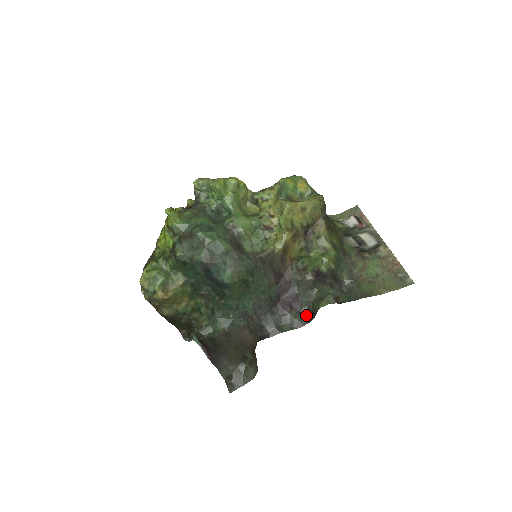
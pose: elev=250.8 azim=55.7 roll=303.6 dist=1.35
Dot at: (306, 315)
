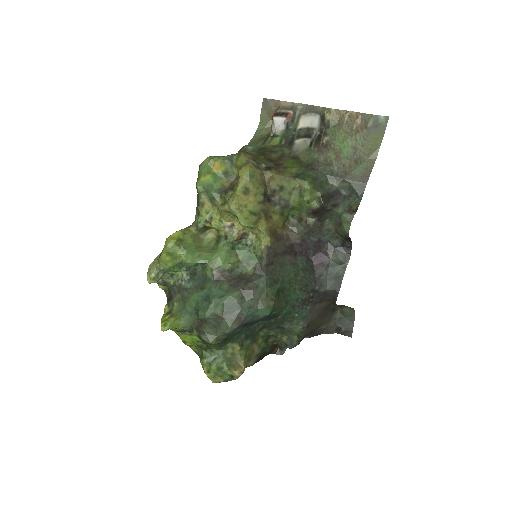
Dot at: (342, 245)
